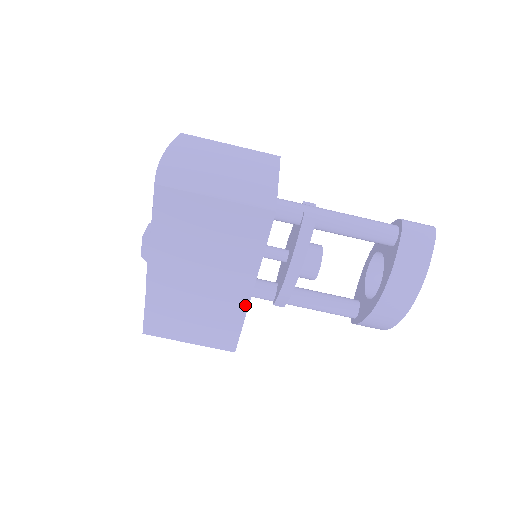
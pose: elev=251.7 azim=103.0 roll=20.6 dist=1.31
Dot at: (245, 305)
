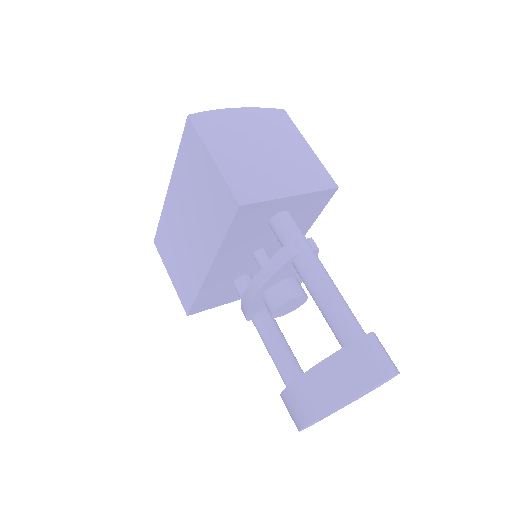
Dot at: (202, 278)
